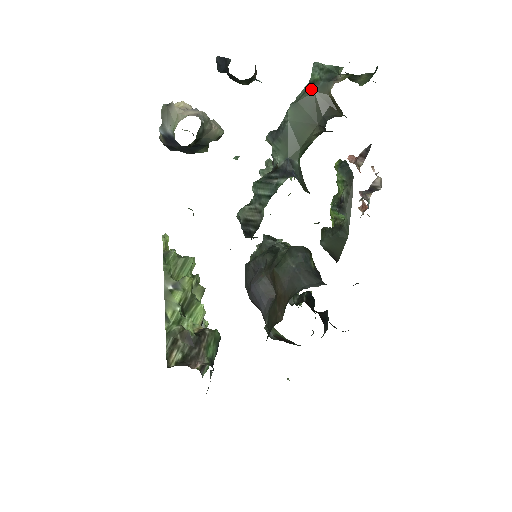
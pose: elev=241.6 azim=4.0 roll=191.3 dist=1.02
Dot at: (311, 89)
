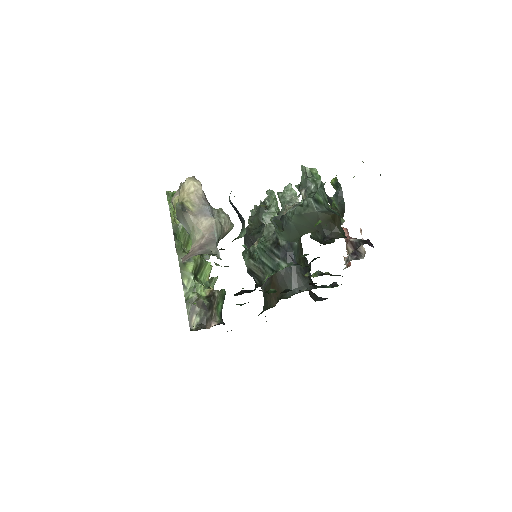
Dot at: (315, 207)
